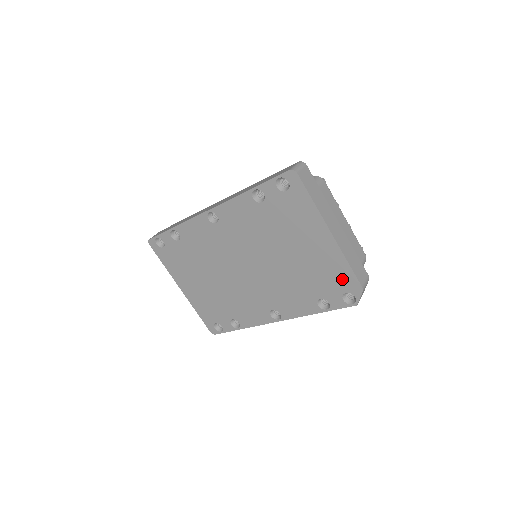
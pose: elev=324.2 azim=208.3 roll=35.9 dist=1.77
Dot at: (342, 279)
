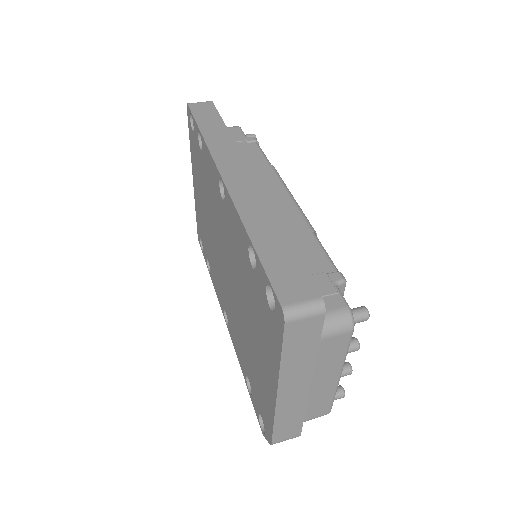
Dot at: (265, 413)
